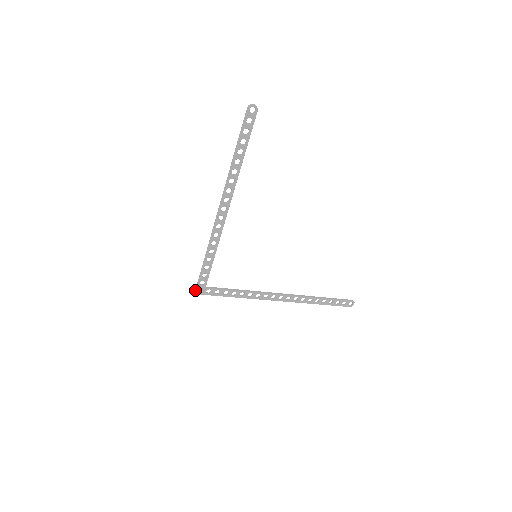
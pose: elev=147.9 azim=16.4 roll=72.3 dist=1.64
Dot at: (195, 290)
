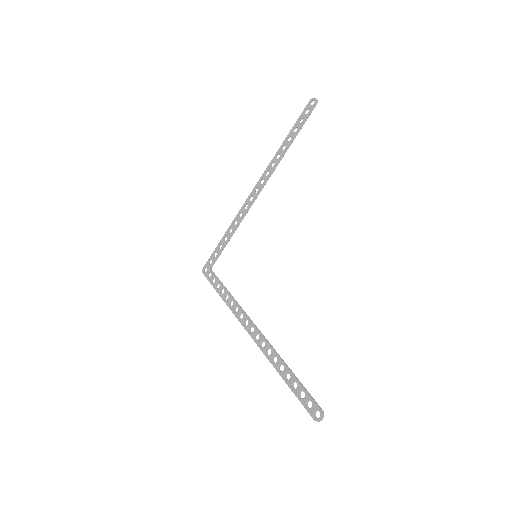
Dot at: (204, 268)
